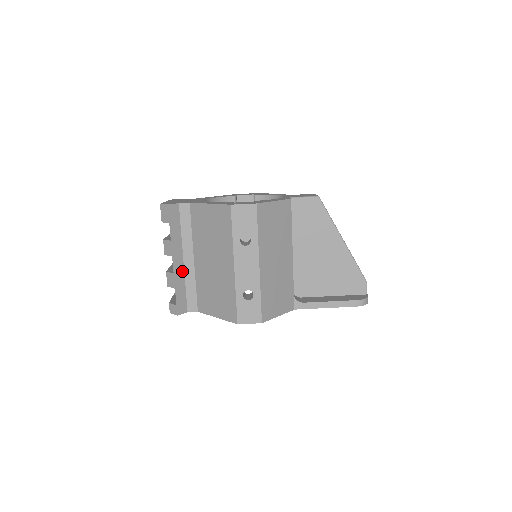
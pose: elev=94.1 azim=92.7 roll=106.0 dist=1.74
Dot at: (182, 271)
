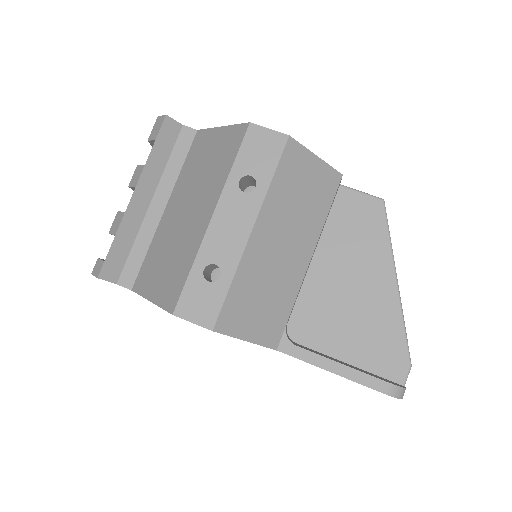
Dot at: (140, 219)
